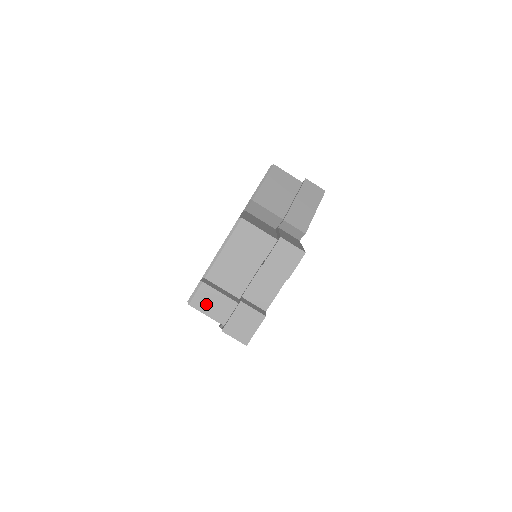
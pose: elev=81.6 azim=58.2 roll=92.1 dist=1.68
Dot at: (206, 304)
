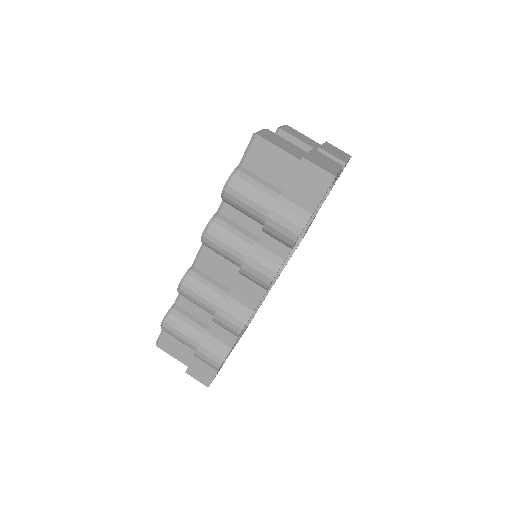
Dot at: (276, 141)
